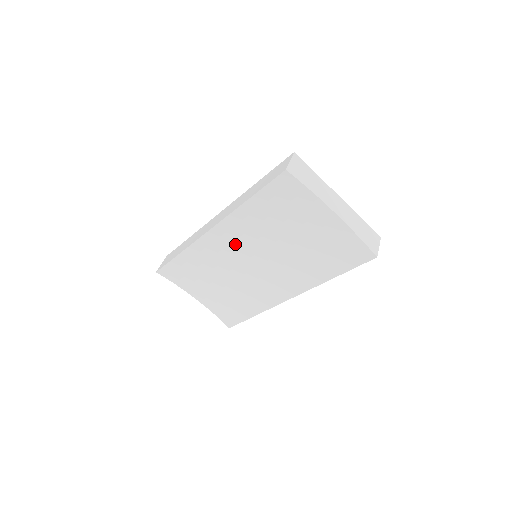
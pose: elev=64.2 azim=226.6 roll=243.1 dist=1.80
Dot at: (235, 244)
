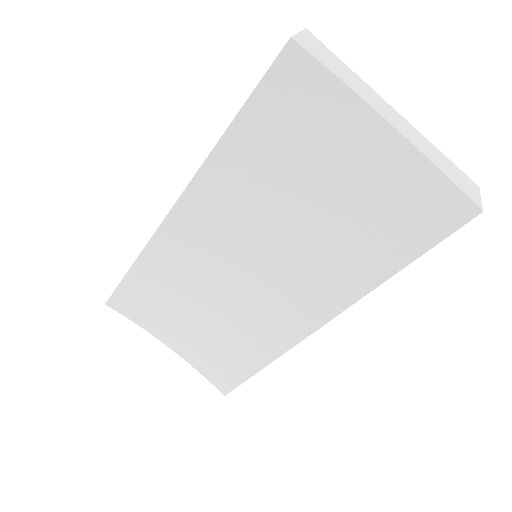
Dot at: (217, 231)
